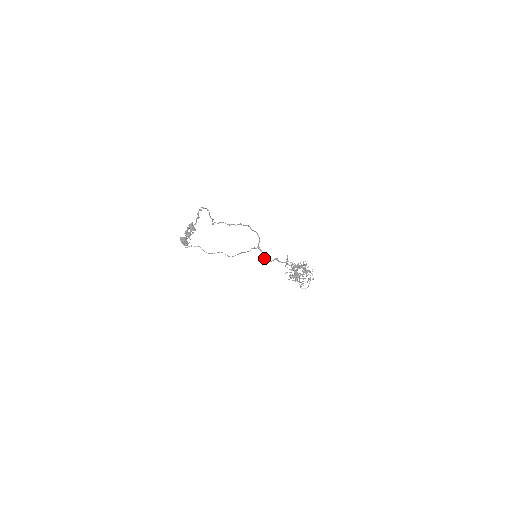
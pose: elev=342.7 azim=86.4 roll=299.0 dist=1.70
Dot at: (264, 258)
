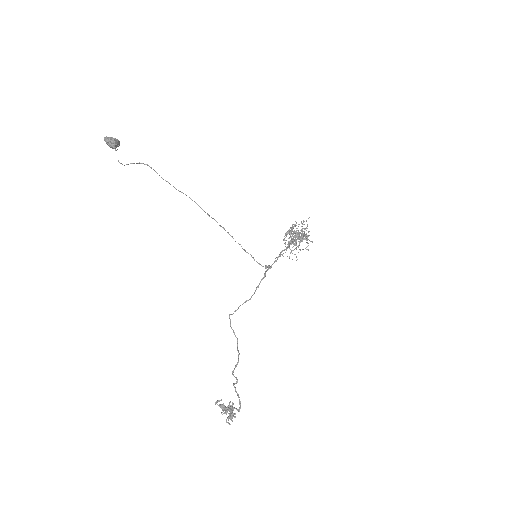
Dot at: occluded
